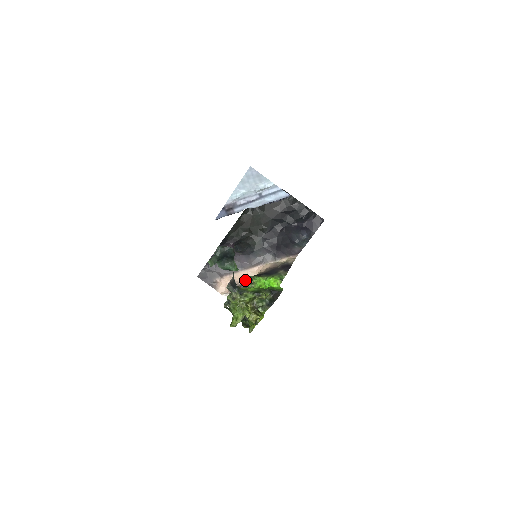
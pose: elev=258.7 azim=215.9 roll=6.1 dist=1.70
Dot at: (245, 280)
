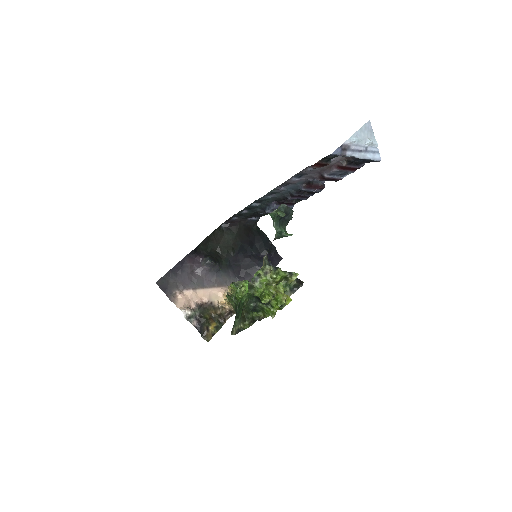
Dot at: (233, 284)
